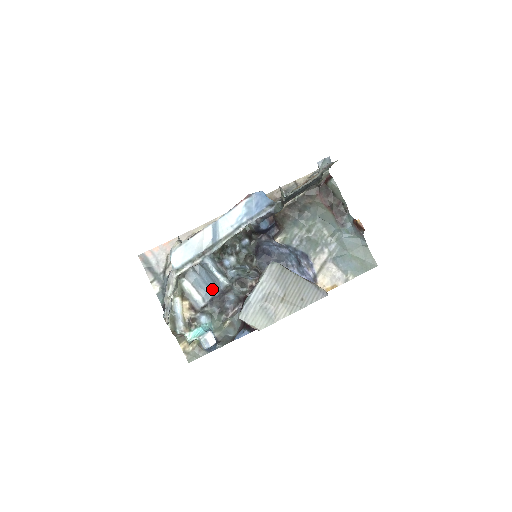
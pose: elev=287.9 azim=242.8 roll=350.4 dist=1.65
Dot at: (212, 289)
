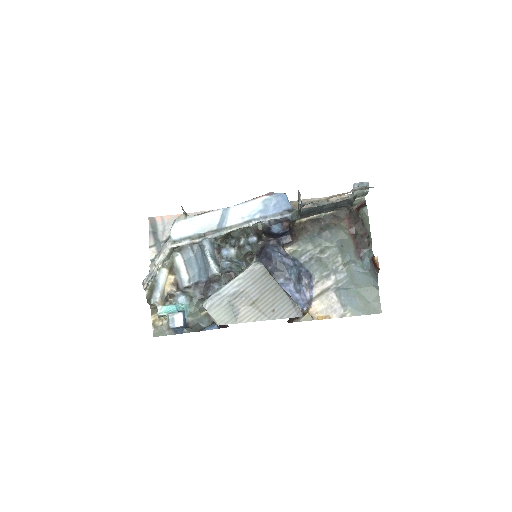
Dot at: (201, 273)
